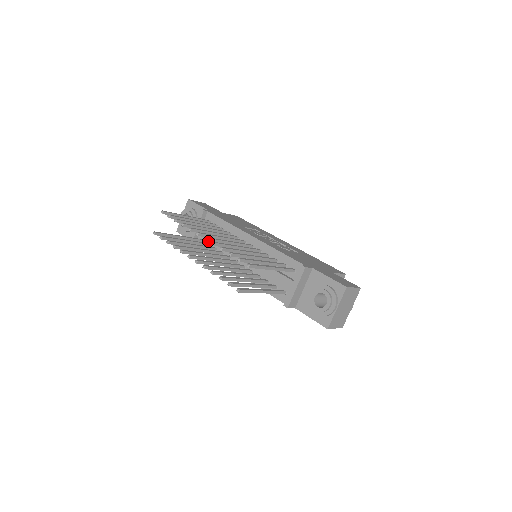
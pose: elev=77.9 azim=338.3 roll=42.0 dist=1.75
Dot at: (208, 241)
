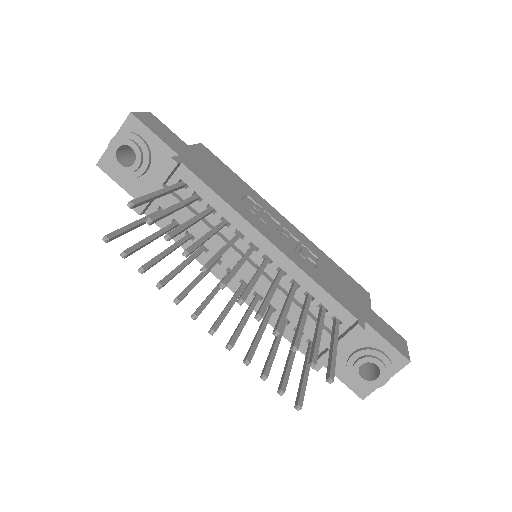
Dot at: (176, 217)
